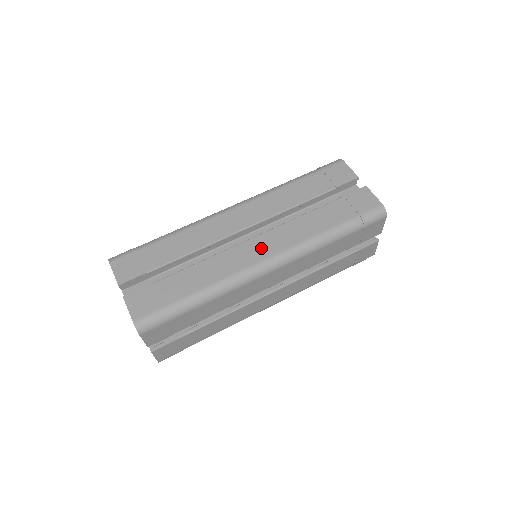
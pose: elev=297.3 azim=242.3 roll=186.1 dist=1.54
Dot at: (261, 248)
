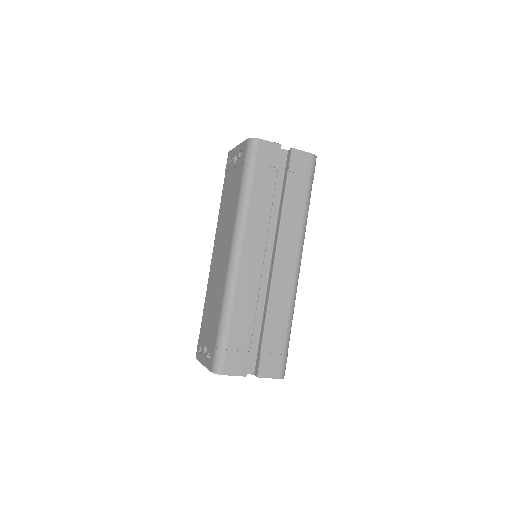
Dot at: (287, 262)
